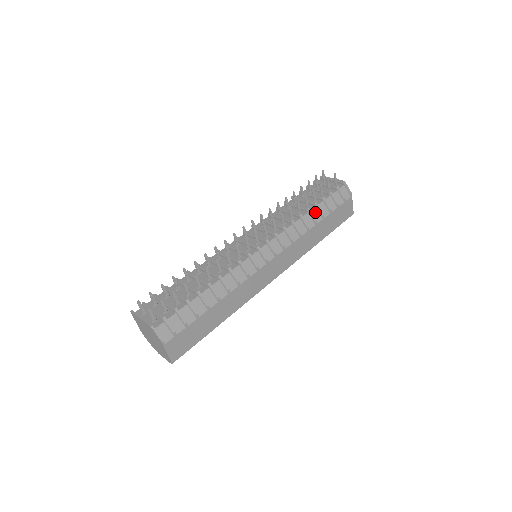
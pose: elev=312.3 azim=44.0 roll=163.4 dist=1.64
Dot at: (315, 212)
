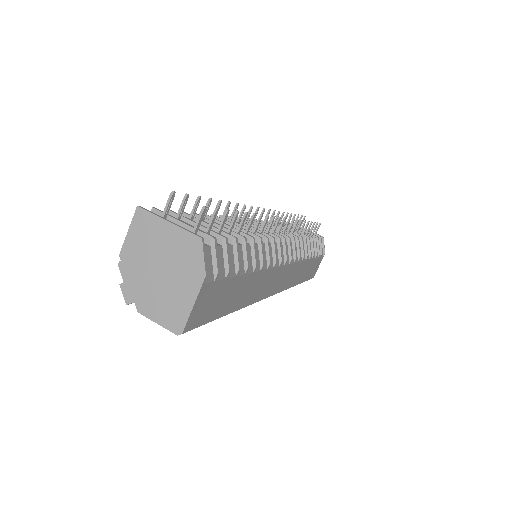
Dot at: occluded
